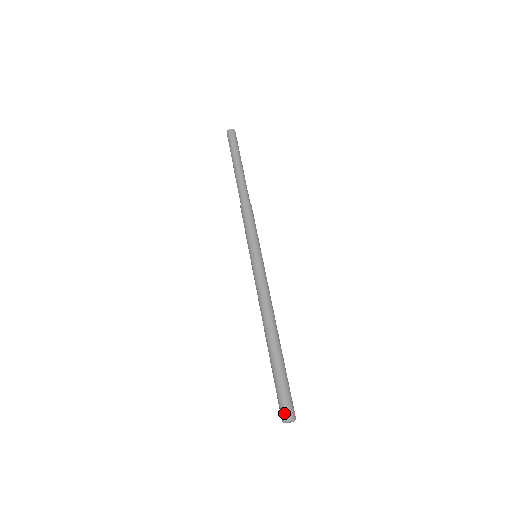
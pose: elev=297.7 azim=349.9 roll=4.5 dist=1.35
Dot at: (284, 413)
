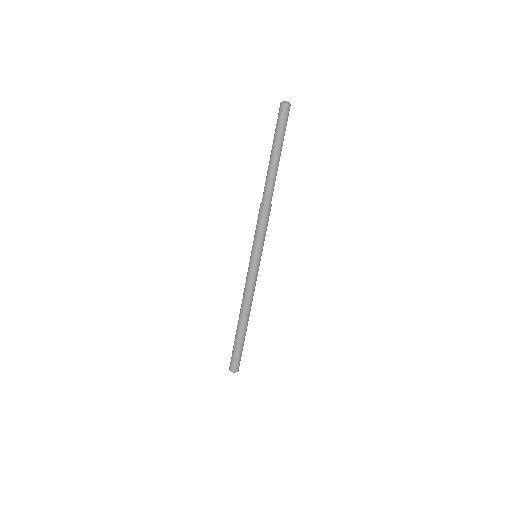
Dot at: (233, 368)
